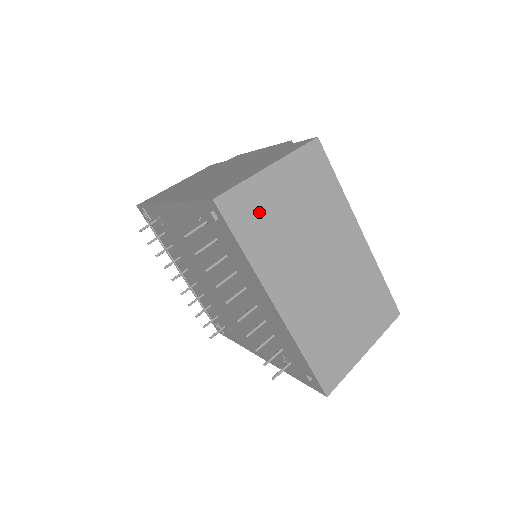
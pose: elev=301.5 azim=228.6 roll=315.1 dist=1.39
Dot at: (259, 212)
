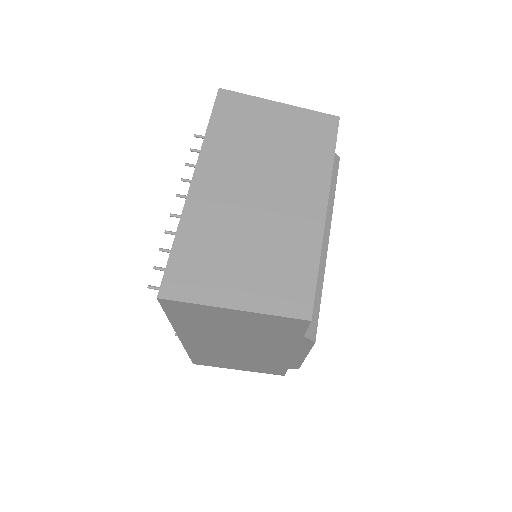
Dot at: (244, 119)
